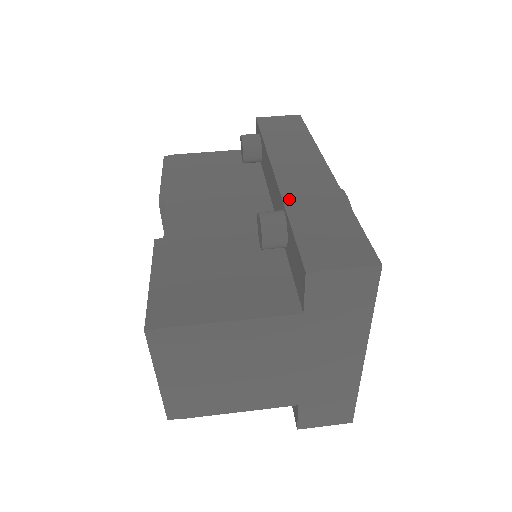
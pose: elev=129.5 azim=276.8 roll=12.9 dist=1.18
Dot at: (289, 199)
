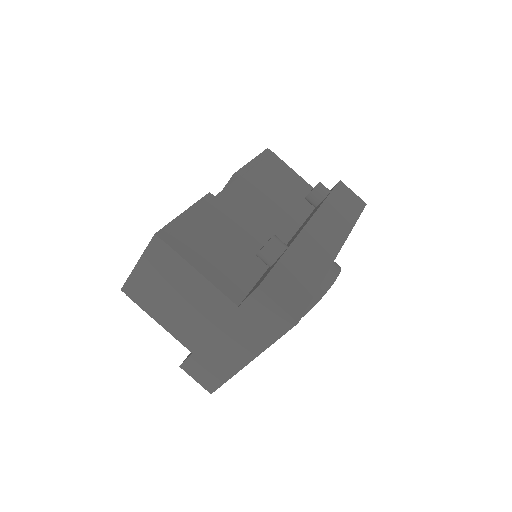
Dot at: (297, 244)
